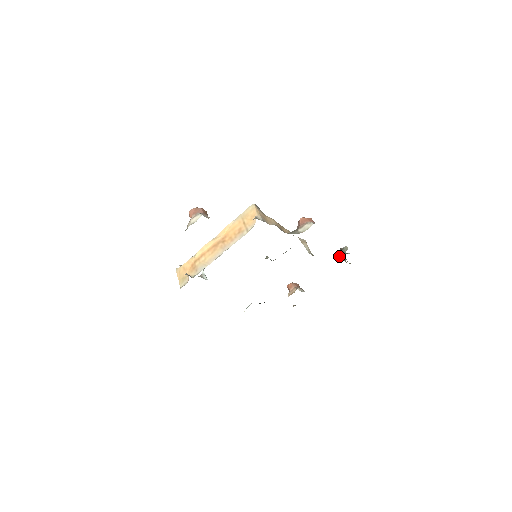
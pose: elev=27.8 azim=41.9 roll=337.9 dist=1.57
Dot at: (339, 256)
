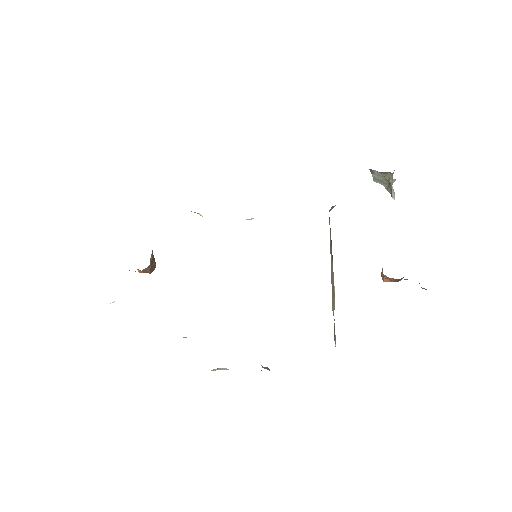
Dot at: (391, 190)
